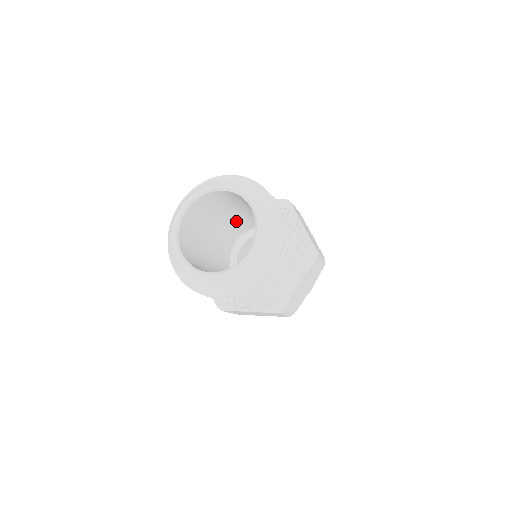
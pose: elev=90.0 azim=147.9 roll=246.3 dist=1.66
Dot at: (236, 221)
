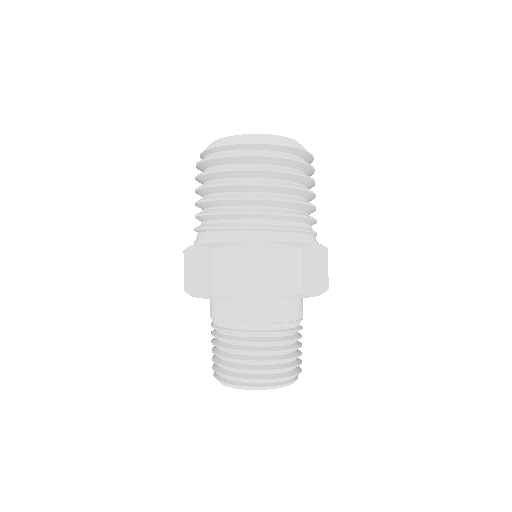
Dot at: occluded
